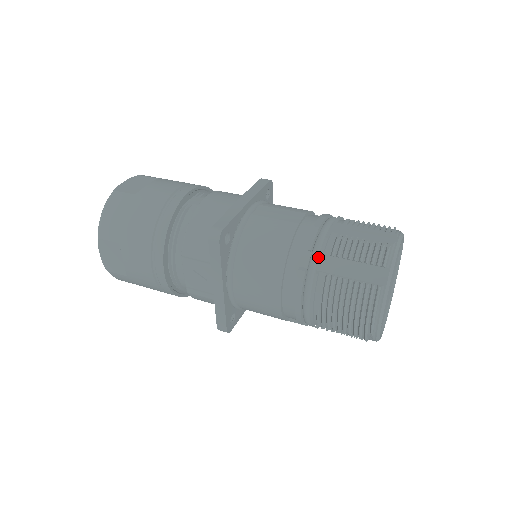
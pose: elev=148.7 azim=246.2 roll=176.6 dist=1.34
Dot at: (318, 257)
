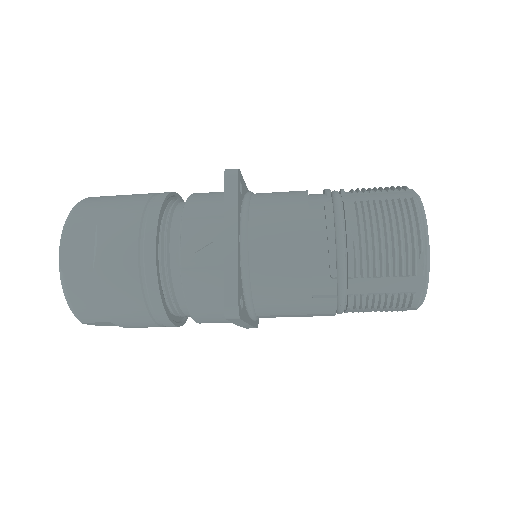
Dot at: (340, 197)
